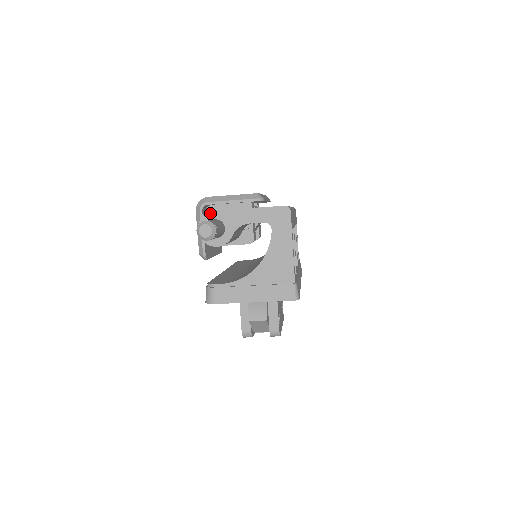
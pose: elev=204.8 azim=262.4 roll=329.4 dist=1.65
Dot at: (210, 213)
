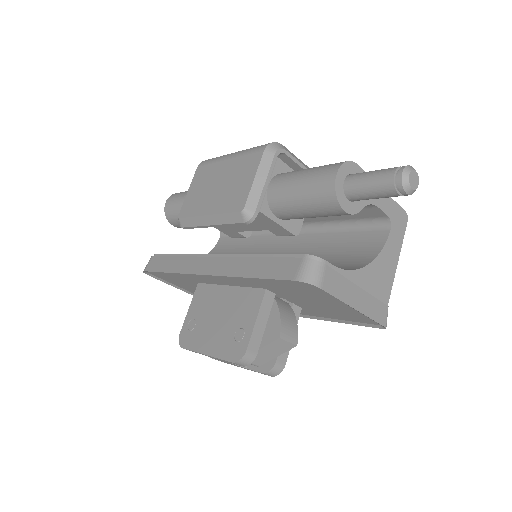
Dot at: (354, 164)
